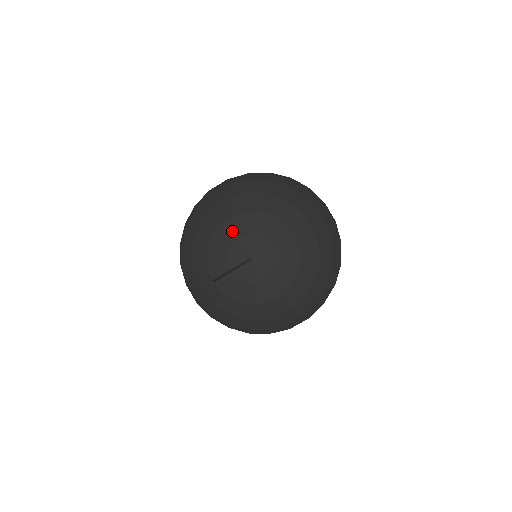
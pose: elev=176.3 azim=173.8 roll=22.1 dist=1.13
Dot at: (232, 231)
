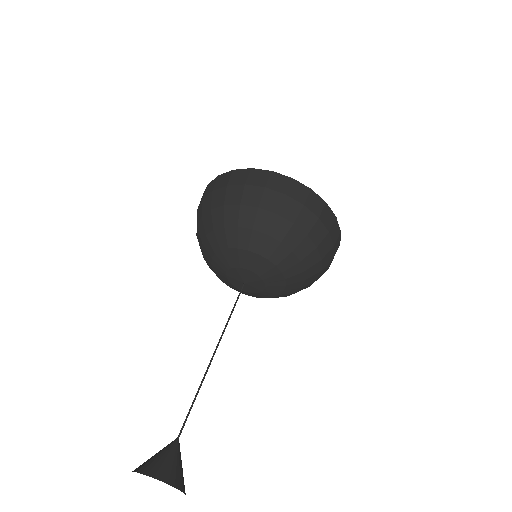
Dot at: (227, 261)
